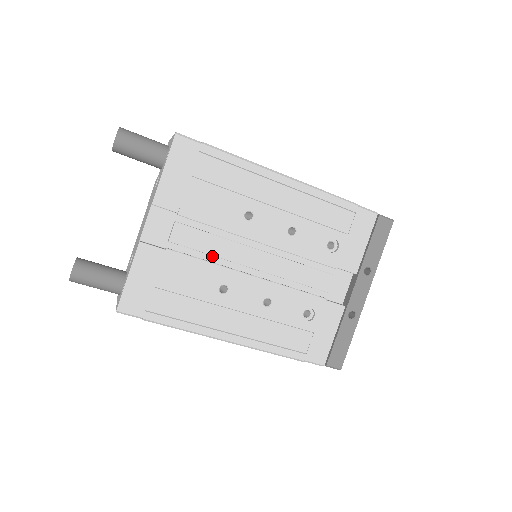
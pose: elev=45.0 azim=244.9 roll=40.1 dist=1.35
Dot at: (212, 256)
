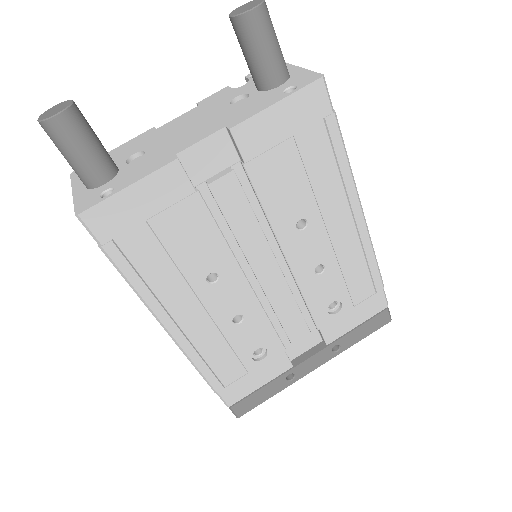
Dot at: (231, 234)
